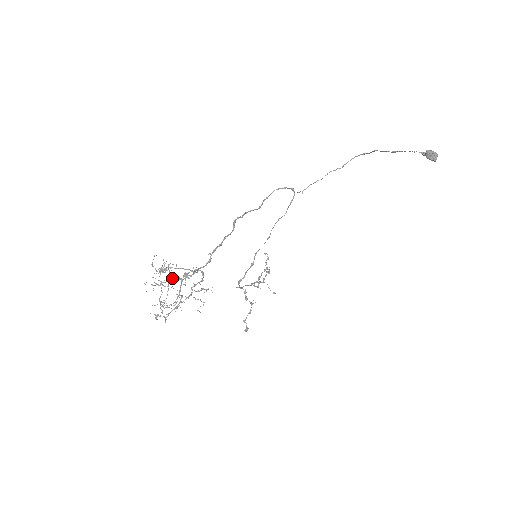
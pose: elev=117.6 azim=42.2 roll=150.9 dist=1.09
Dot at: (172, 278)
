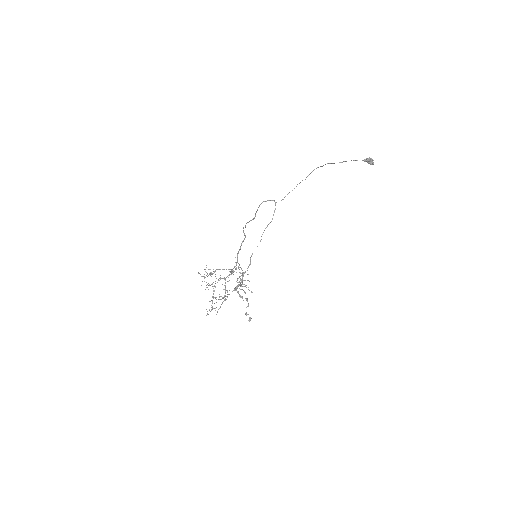
Dot at: (220, 278)
